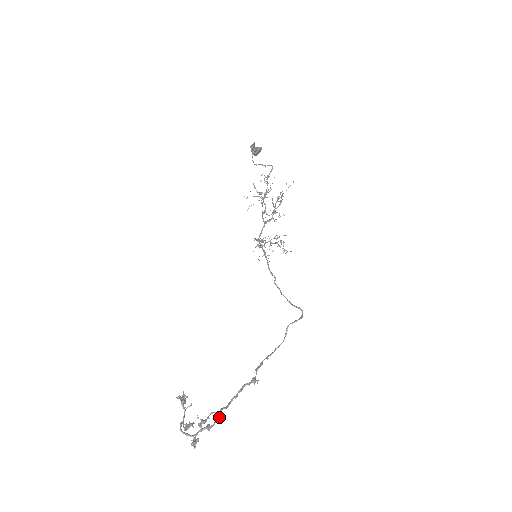
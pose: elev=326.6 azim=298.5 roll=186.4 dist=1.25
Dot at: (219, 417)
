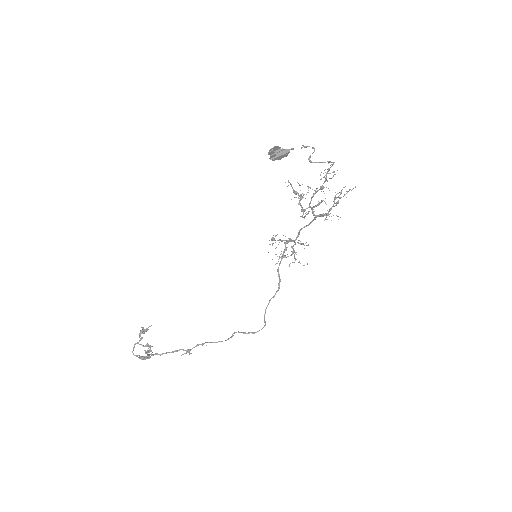
Dot at: (150, 357)
